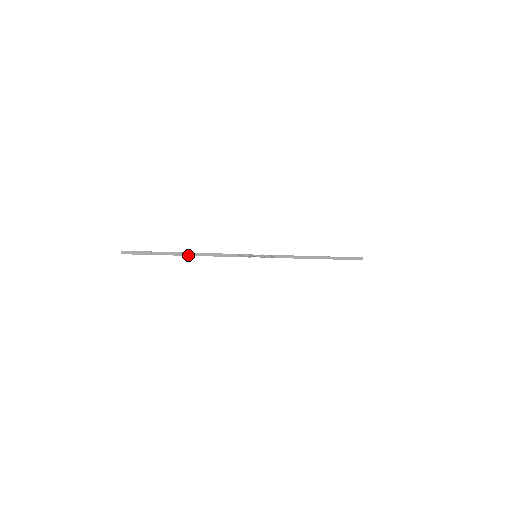
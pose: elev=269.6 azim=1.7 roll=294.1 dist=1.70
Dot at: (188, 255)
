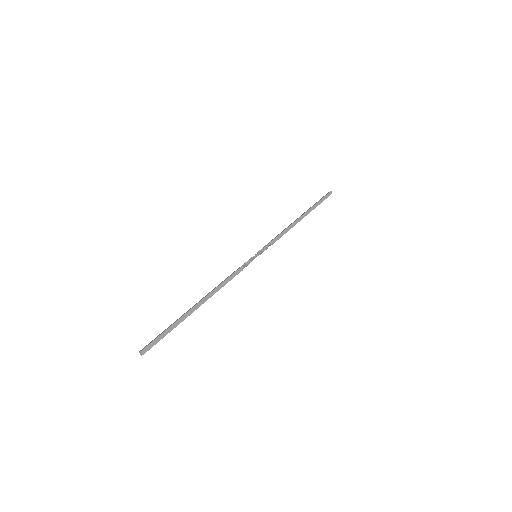
Dot at: (202, 303)
